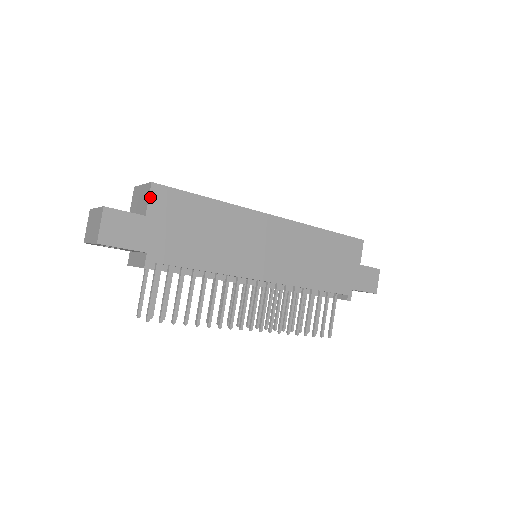
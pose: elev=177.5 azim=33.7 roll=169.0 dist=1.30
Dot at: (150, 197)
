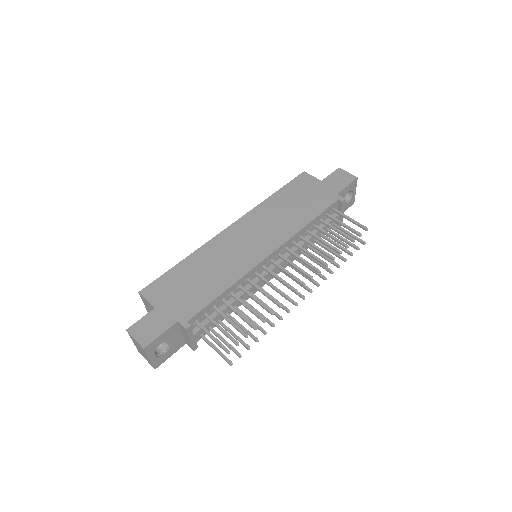
Dot at: (146, 299)
